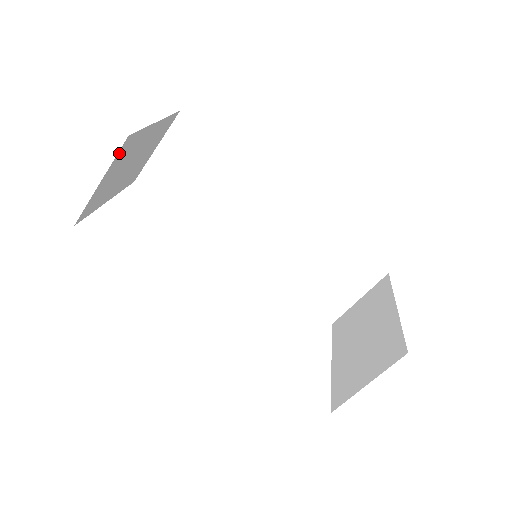
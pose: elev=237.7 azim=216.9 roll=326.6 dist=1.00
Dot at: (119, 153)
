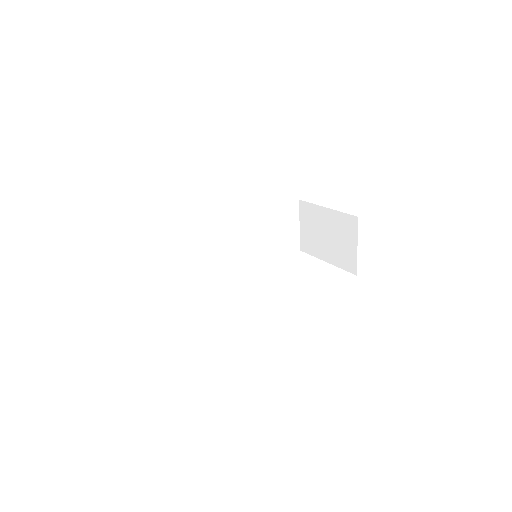
Dot at: occluded
